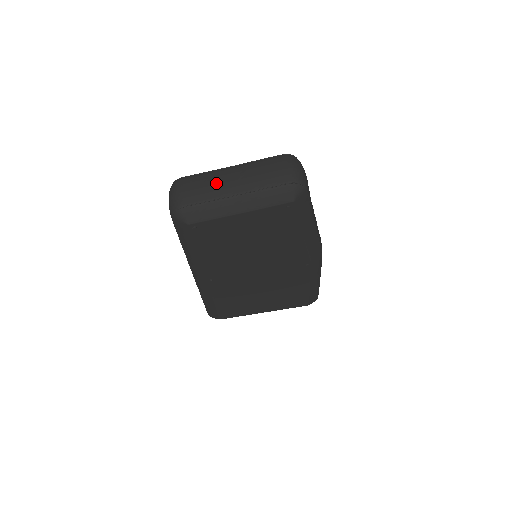
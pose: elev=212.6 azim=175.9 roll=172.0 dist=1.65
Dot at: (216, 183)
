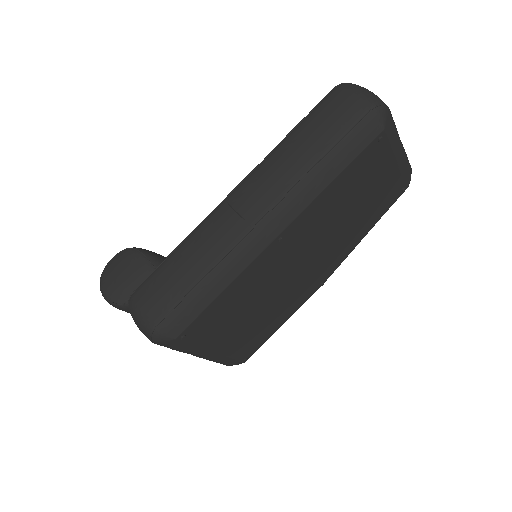
Dot at: occluded
